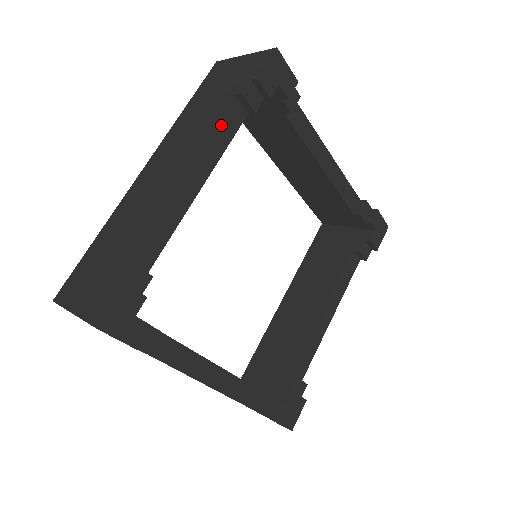
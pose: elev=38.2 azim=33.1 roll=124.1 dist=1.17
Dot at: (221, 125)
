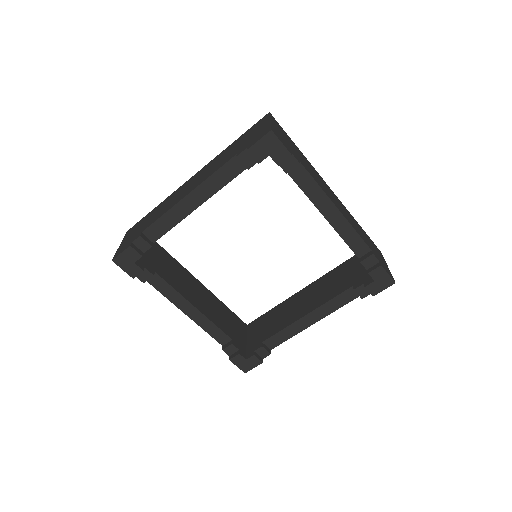
Dot at: (222, 172)
